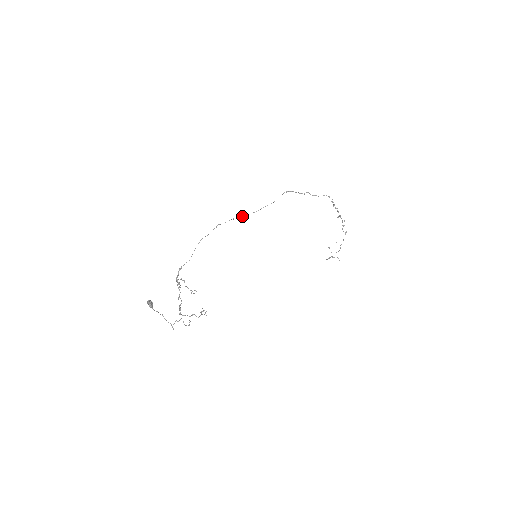
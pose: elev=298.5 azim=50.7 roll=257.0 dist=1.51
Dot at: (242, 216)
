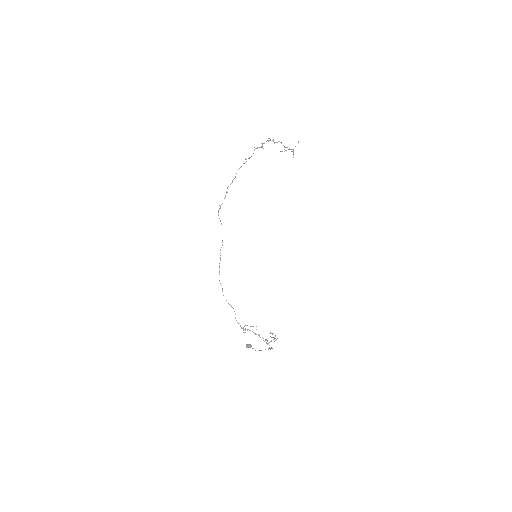
Dot at: (220, 255)
